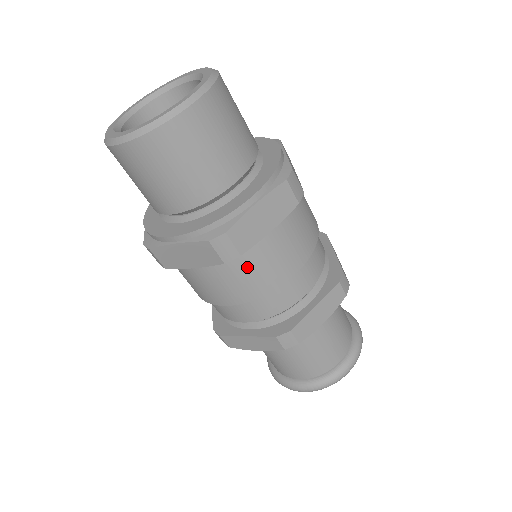
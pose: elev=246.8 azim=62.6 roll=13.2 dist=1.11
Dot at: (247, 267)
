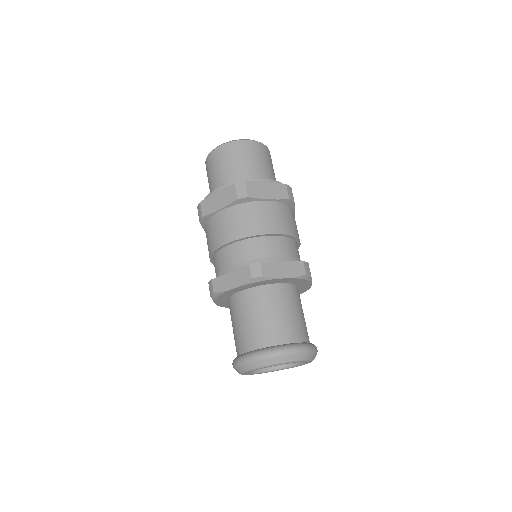
Dot at: (249, 213)
